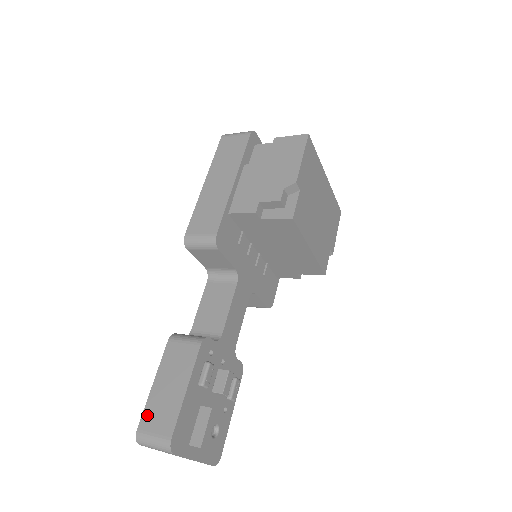
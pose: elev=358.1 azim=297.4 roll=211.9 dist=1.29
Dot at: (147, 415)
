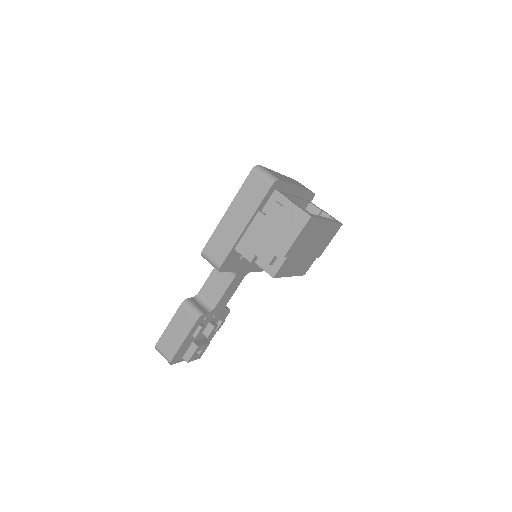
Dot at: (162, 341)
